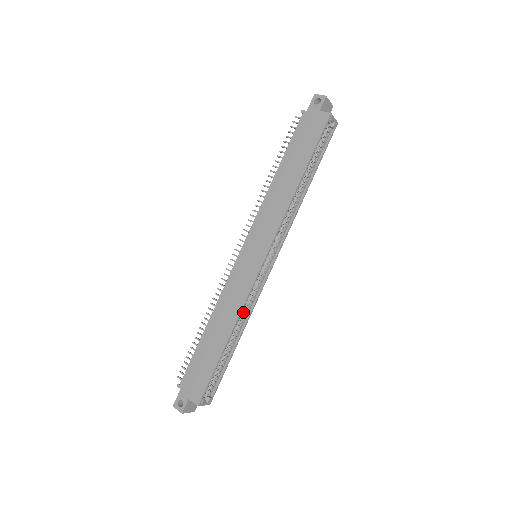
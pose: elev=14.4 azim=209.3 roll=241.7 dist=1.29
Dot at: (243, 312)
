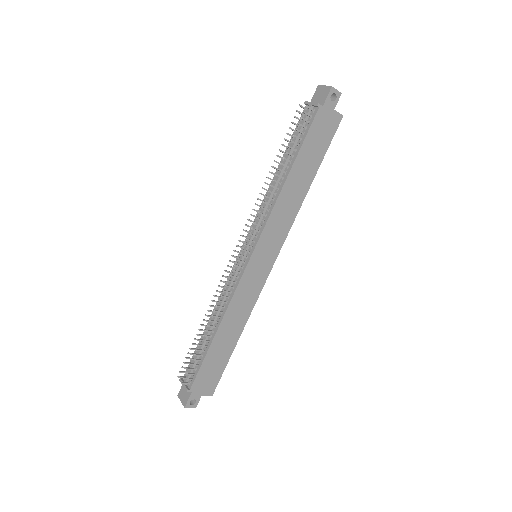
Dot at: occluded
